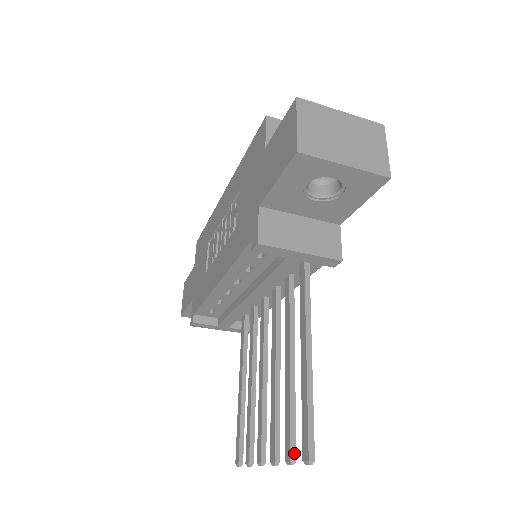
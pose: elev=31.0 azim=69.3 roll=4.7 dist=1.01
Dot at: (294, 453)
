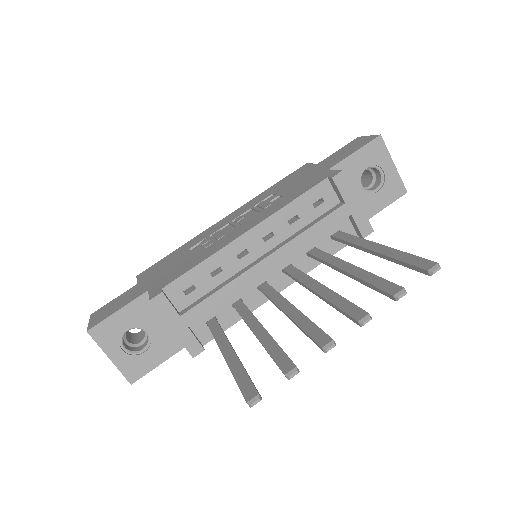
Dot at: (401, 289)
